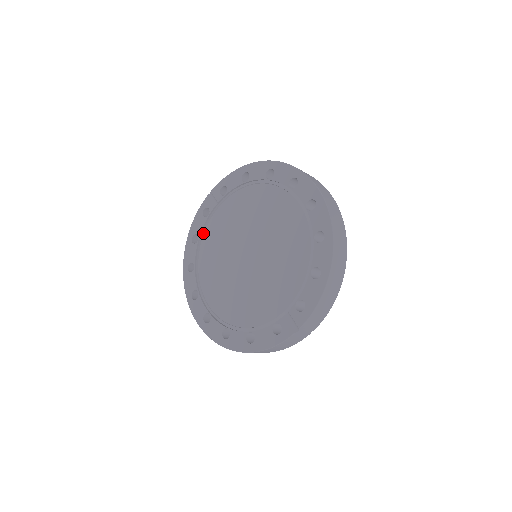
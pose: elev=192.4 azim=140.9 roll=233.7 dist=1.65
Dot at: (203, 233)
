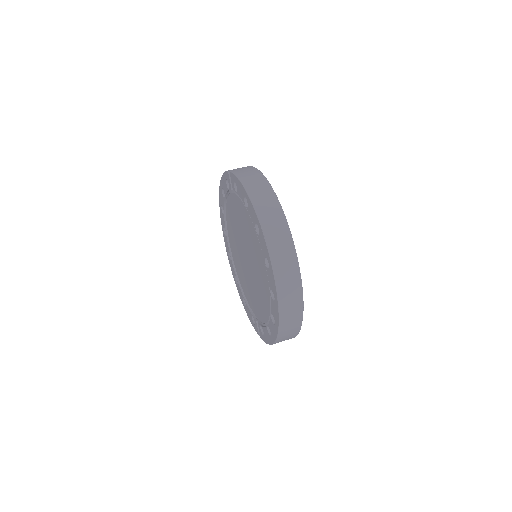
Dot at: (227, 197)
